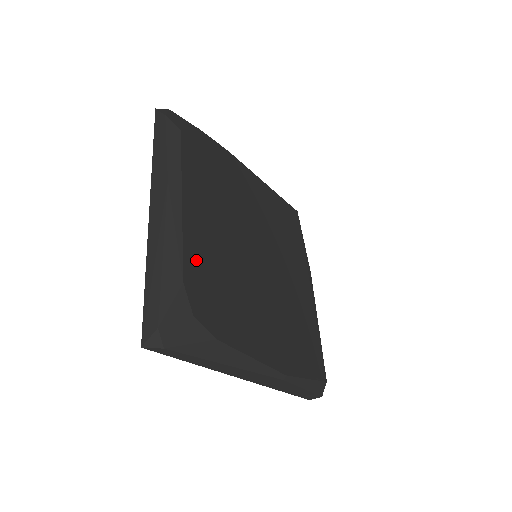
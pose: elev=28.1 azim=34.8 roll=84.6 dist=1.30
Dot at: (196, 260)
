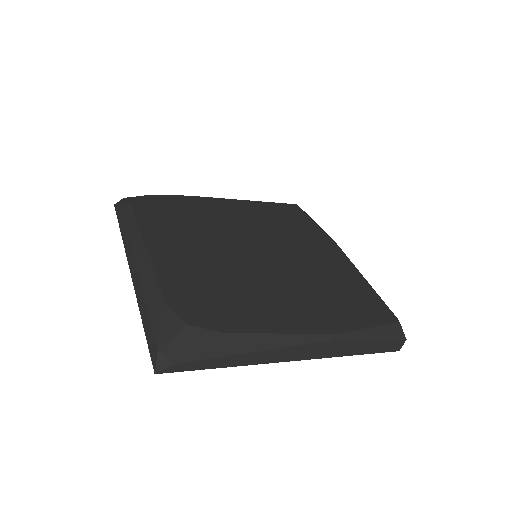
Dot at: (177, 283)
